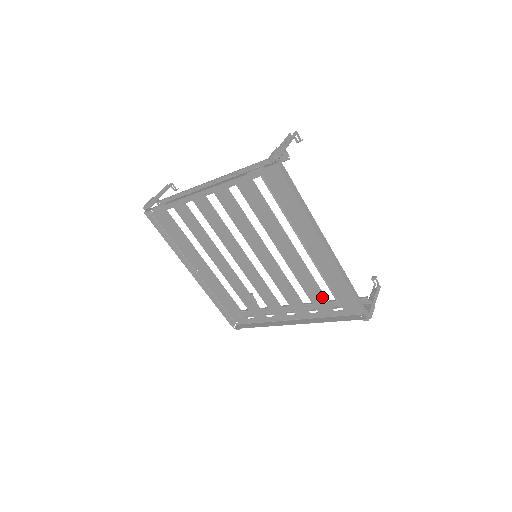
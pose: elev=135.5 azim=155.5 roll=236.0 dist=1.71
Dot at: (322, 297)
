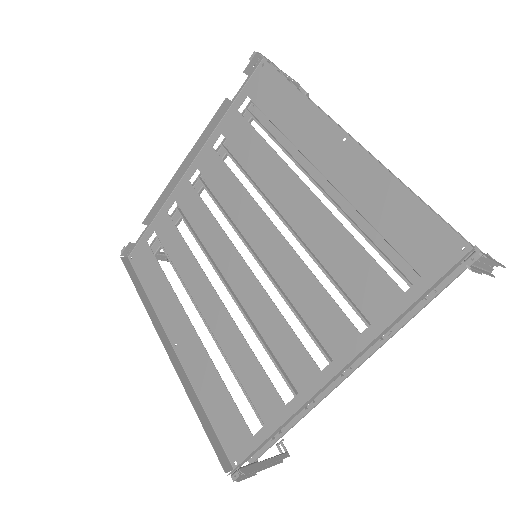
Dot at: (371, 267)
